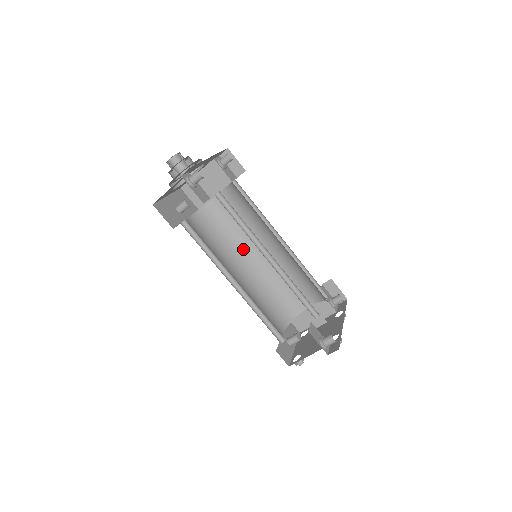
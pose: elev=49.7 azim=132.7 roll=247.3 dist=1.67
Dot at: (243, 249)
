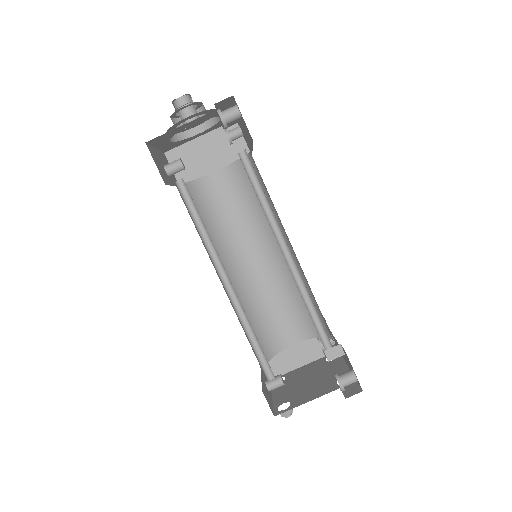
Dot at: (229, 250)
